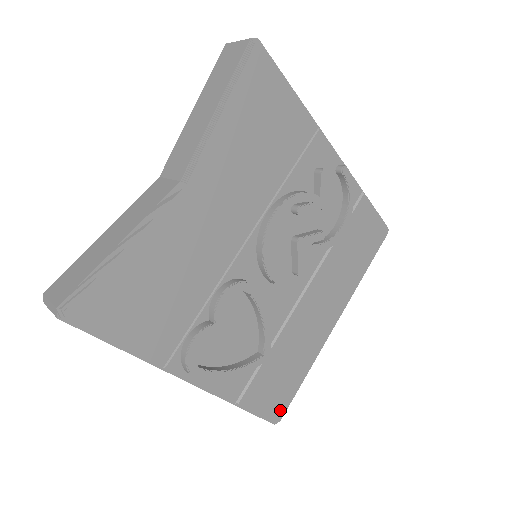
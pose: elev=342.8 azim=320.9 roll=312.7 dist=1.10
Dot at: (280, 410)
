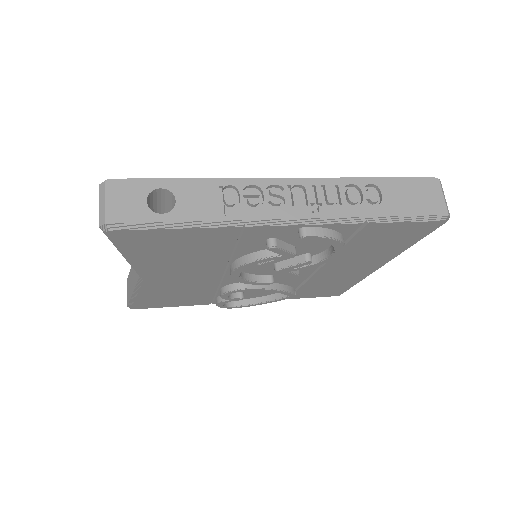
Dot at: (336, 294)
